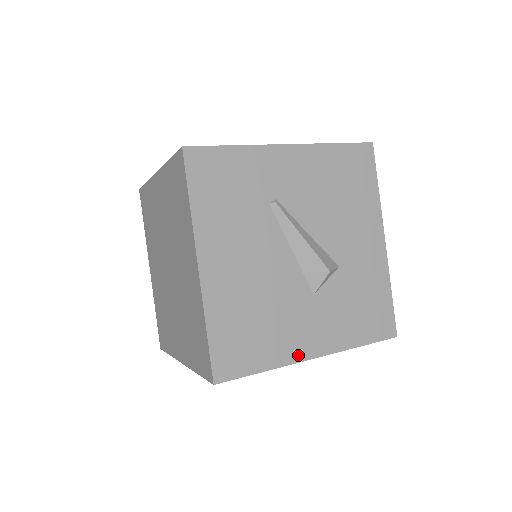
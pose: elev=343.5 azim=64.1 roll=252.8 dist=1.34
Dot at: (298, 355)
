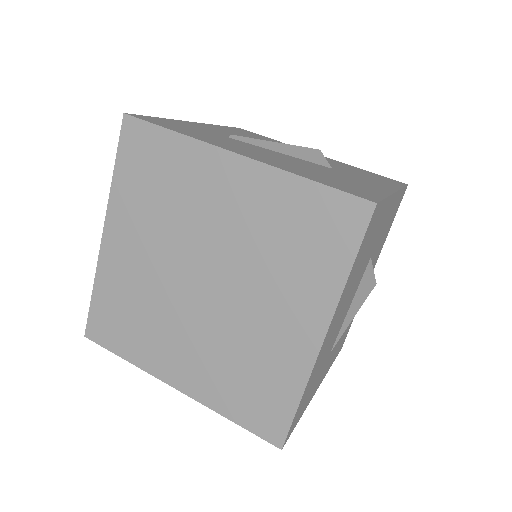
Dot at: (385, 190)
